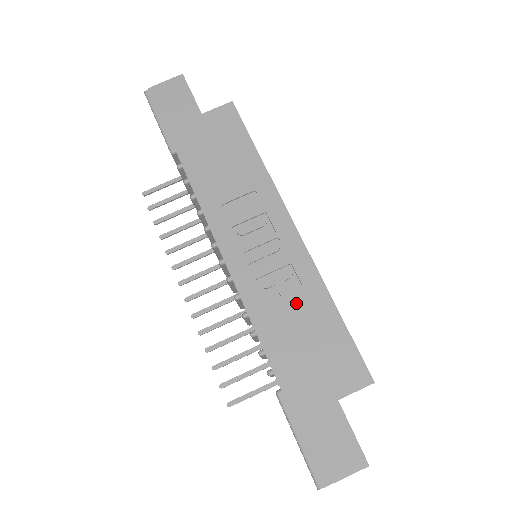
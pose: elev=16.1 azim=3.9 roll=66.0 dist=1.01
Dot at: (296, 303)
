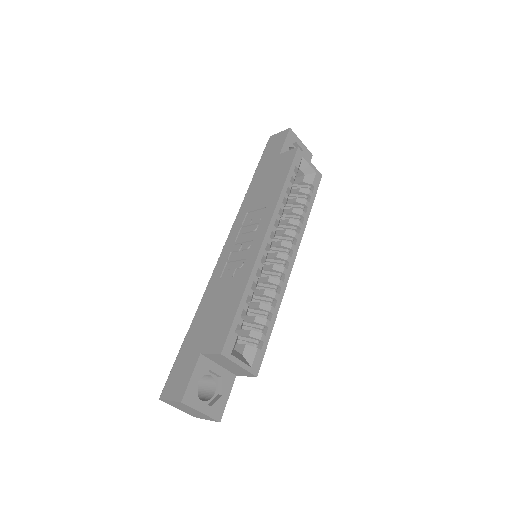
Dot at: (230, 284)
